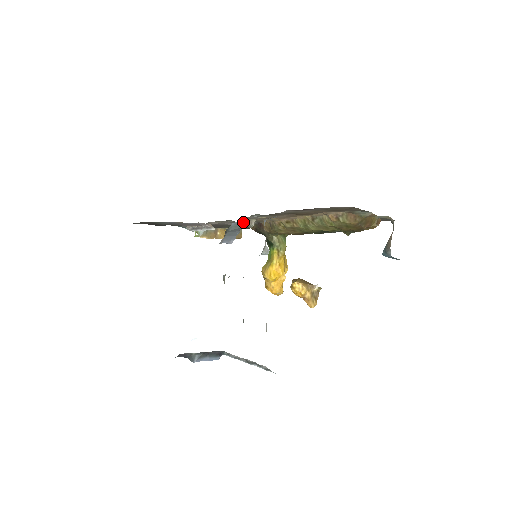
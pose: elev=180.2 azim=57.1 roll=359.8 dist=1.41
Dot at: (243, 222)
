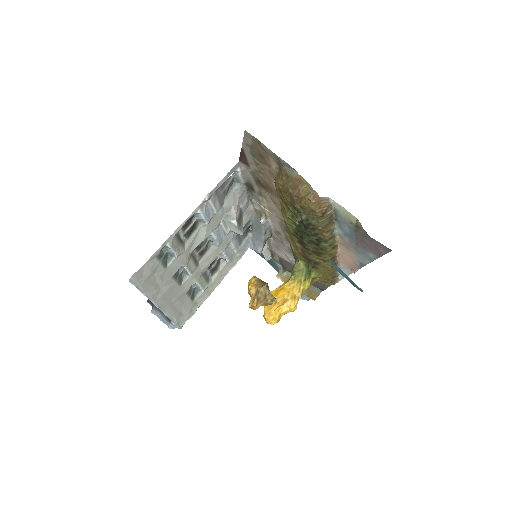
Dot at: (259, 218)
